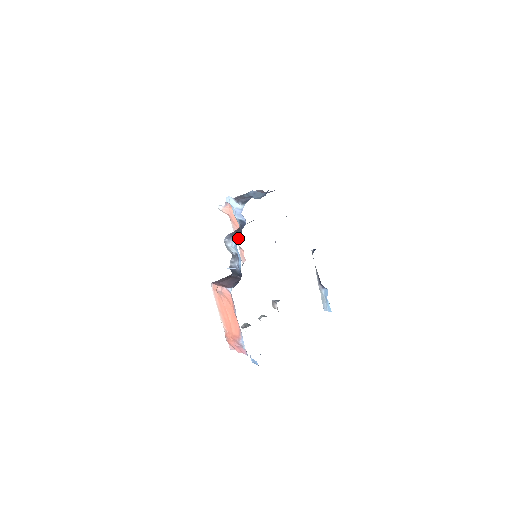
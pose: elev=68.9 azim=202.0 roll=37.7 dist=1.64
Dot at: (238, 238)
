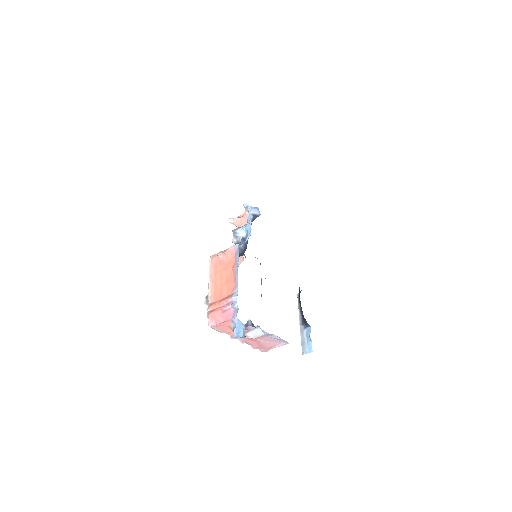
Dot at: occluded
